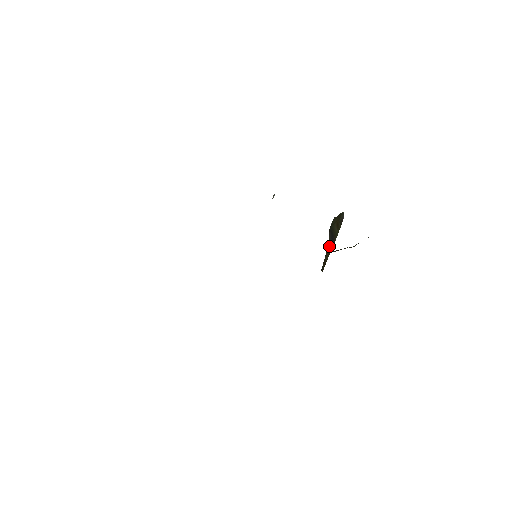
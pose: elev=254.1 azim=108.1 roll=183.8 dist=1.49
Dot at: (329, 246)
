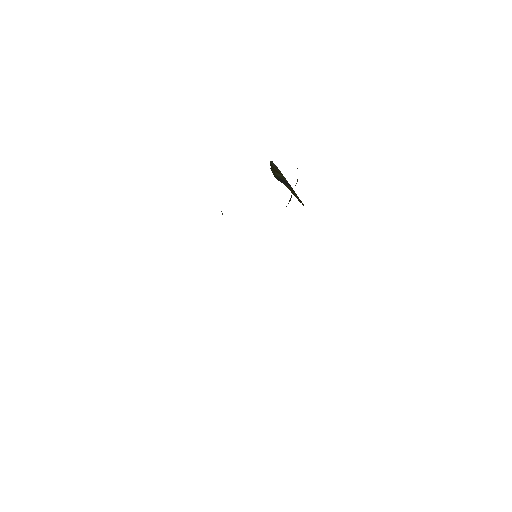
Dot at: (289, 188)
